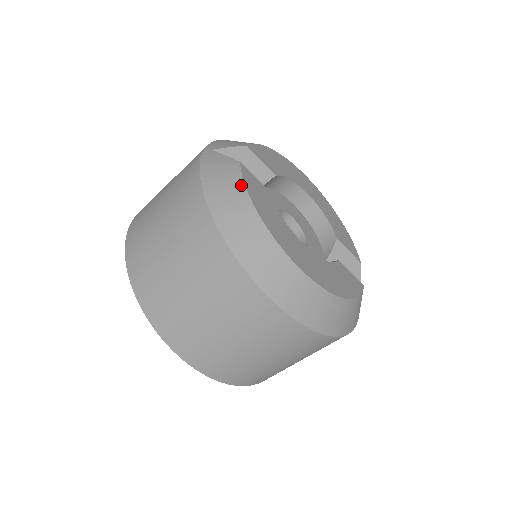
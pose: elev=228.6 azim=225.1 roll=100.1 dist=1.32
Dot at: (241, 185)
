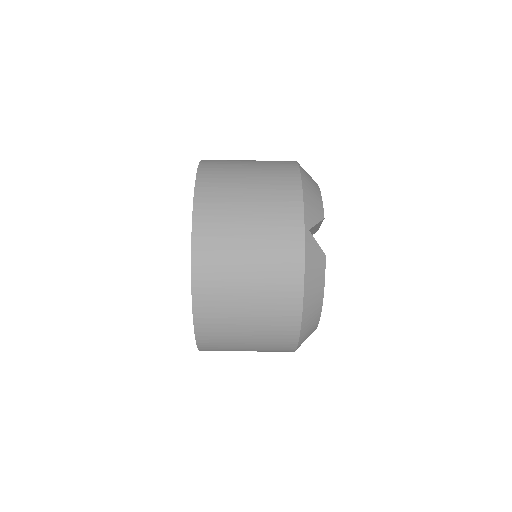
Dot at: (323, 285)
